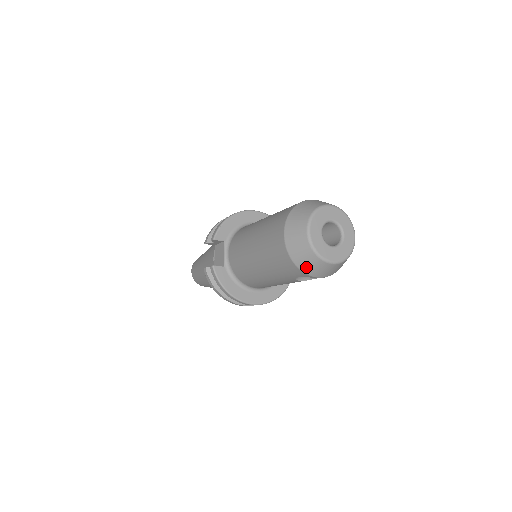
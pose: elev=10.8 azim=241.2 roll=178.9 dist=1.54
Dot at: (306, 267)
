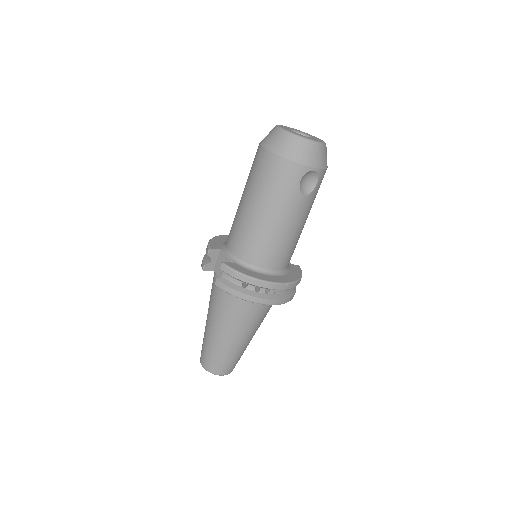
Dot at: (300, 156)
